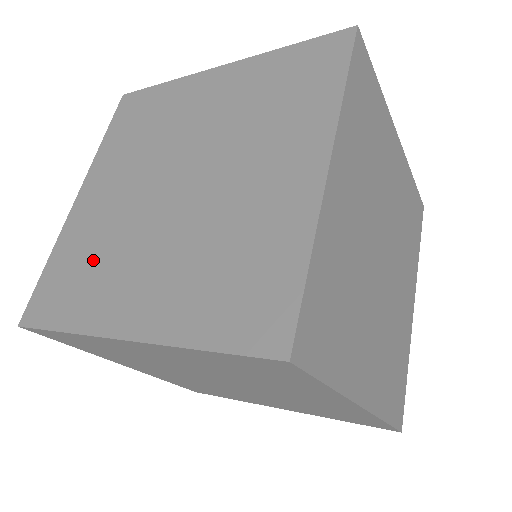
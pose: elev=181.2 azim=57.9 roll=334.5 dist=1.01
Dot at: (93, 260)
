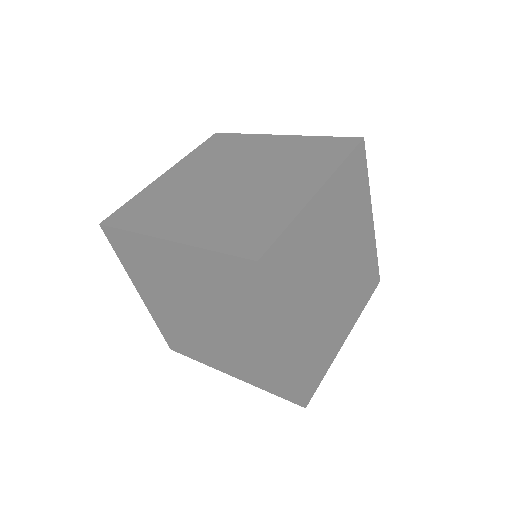
Dot at: (163, 203)
